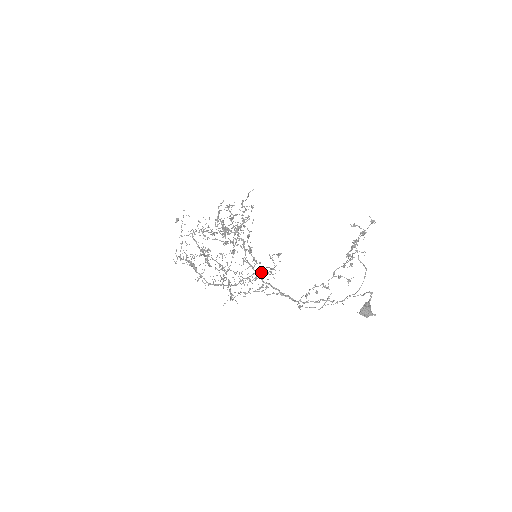
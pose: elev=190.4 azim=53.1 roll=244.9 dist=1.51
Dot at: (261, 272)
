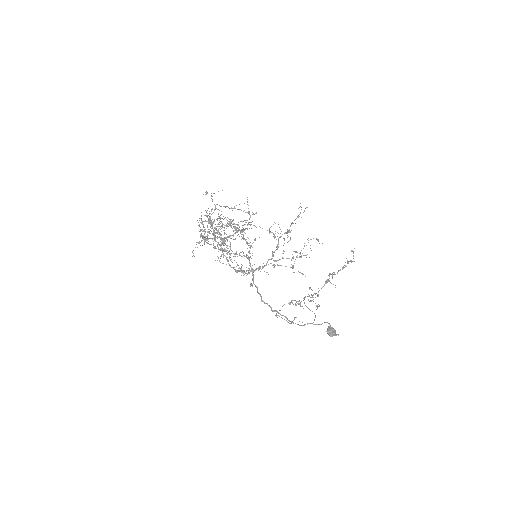
Dot at: occluded
